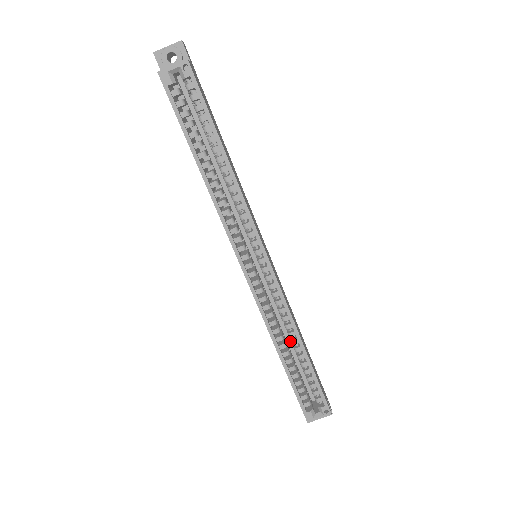
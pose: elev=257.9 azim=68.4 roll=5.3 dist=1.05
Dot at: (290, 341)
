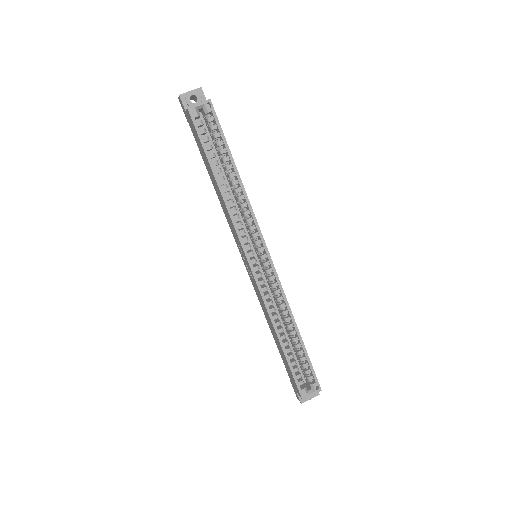
Dot at: (284, 329)
